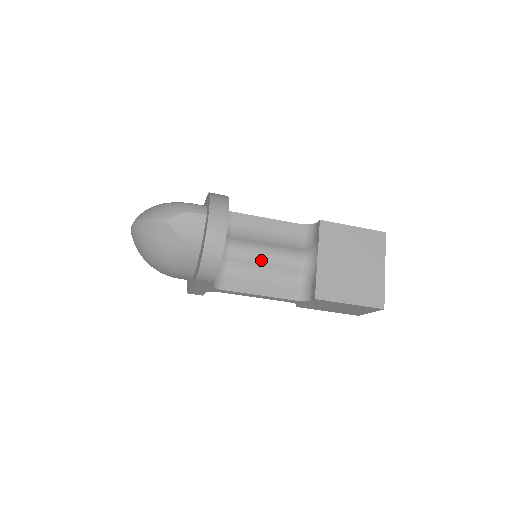
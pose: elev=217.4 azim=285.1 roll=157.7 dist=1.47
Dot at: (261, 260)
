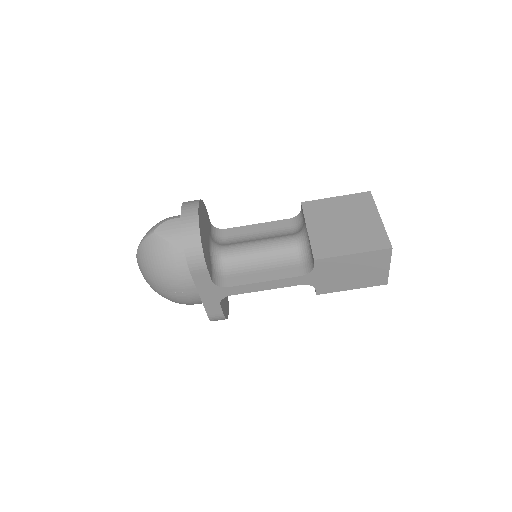
Dot at: (257, 252)
